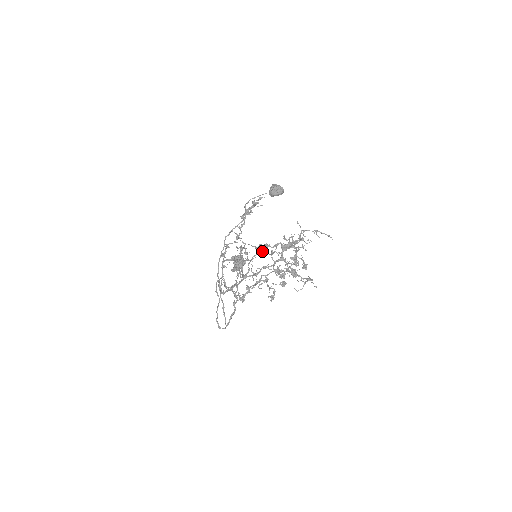
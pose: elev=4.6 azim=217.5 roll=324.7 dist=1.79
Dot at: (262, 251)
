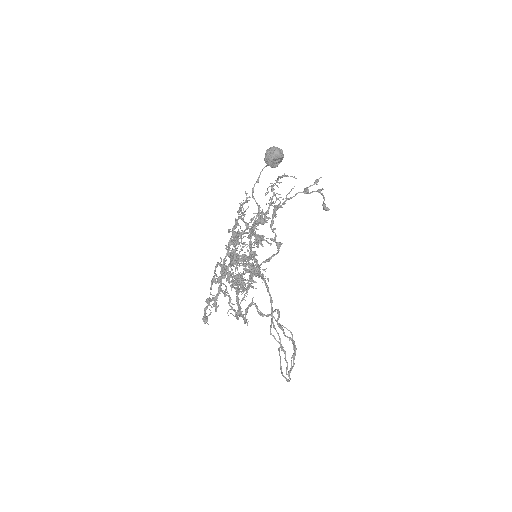
Dot at: occluded
